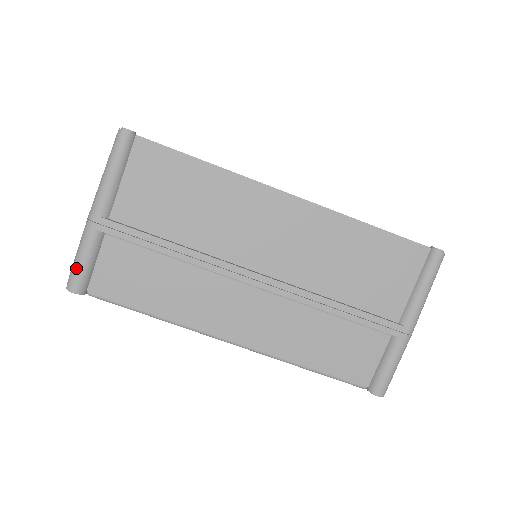
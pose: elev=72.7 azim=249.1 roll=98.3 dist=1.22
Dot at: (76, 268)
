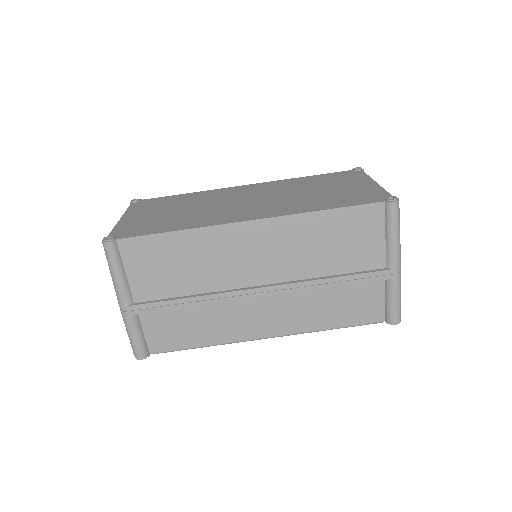
Dot at: (133, 344)
